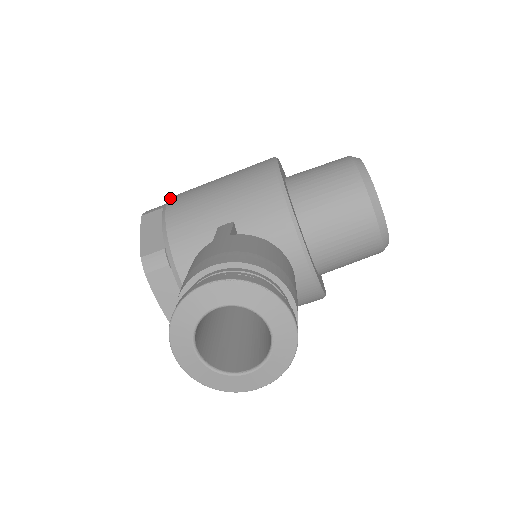
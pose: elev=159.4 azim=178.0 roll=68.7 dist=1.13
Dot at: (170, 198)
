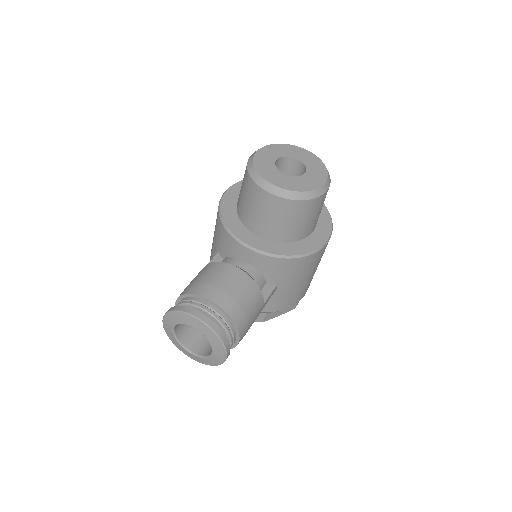
Dot at: occluded
